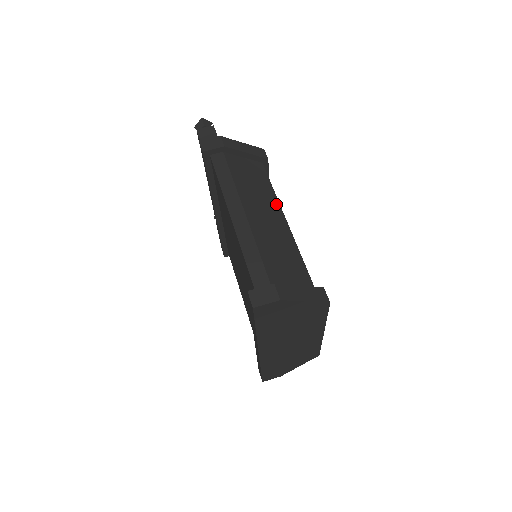
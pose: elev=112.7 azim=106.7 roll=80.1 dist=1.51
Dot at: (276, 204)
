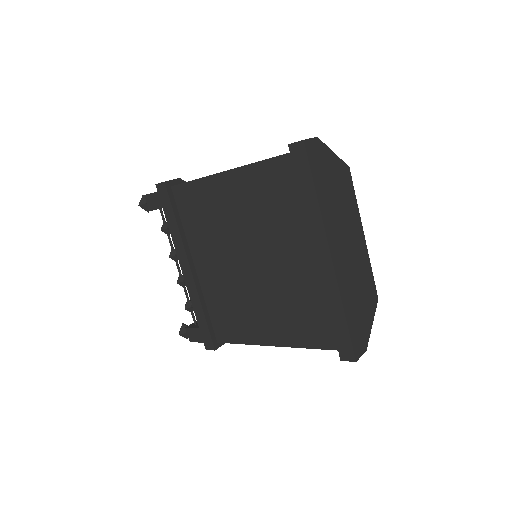
Dot at: occluded
